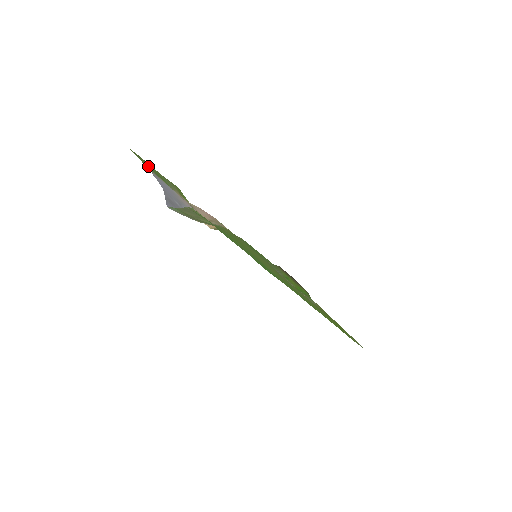
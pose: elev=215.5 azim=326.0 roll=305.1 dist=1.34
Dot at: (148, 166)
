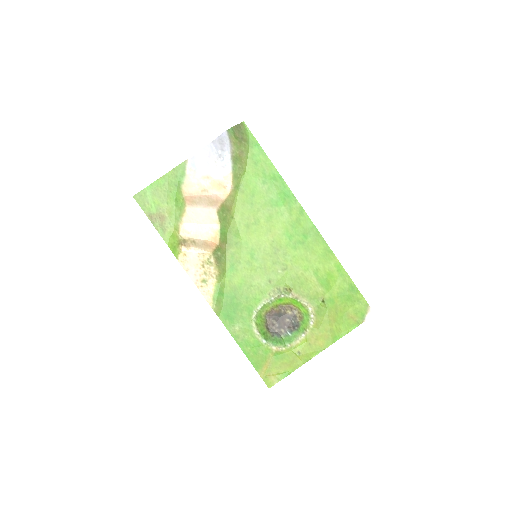
Dot at: (170, 182)
